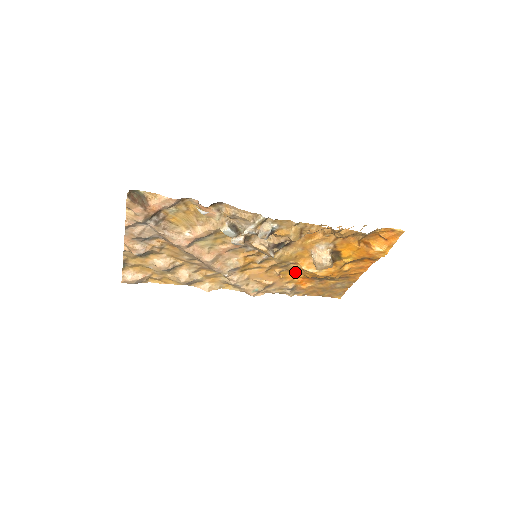
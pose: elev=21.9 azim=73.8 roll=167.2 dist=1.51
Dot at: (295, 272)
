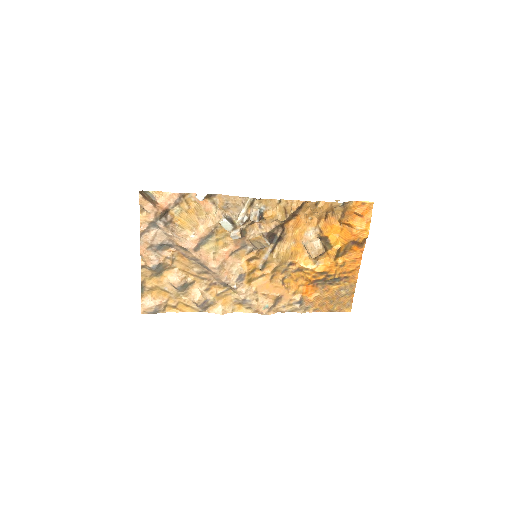
Dot at: (297, 278)
